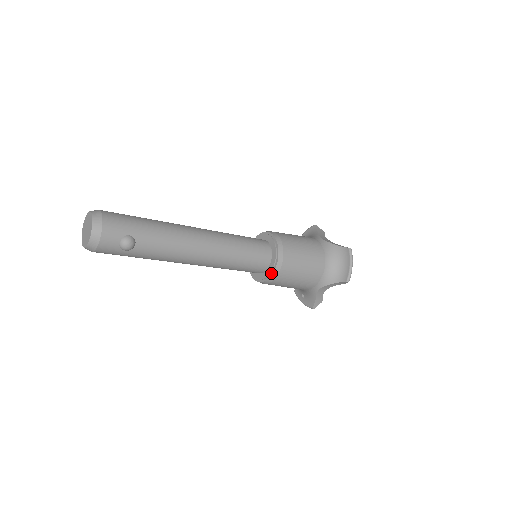
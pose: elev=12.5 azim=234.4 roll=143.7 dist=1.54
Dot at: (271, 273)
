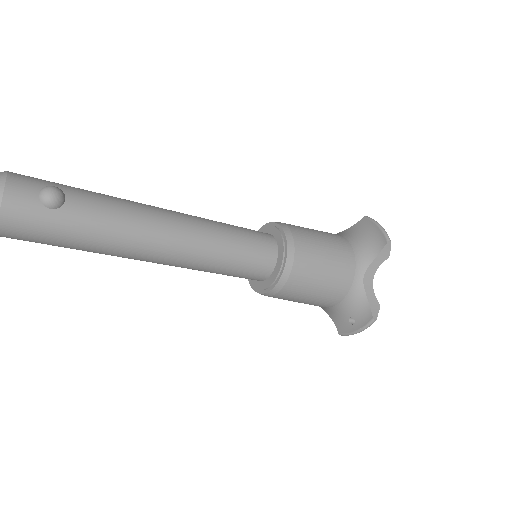
Dot at: (285, 252)
